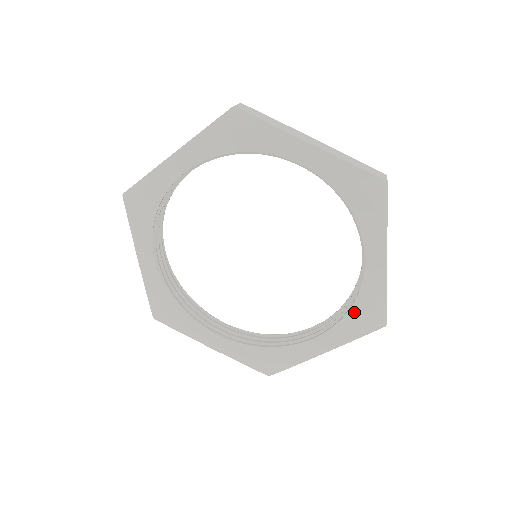
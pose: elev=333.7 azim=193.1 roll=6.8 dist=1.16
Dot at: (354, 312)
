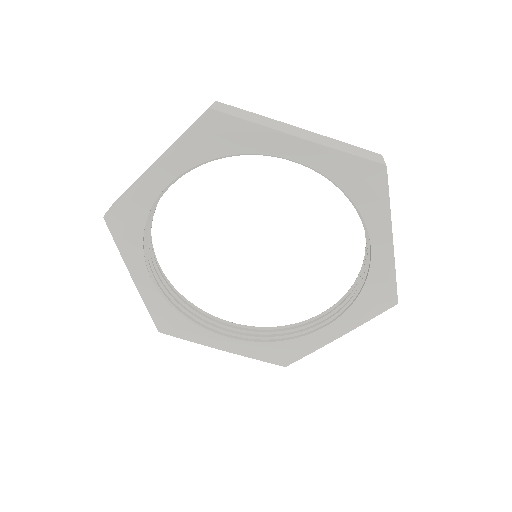
Dot at: (364, 296)
